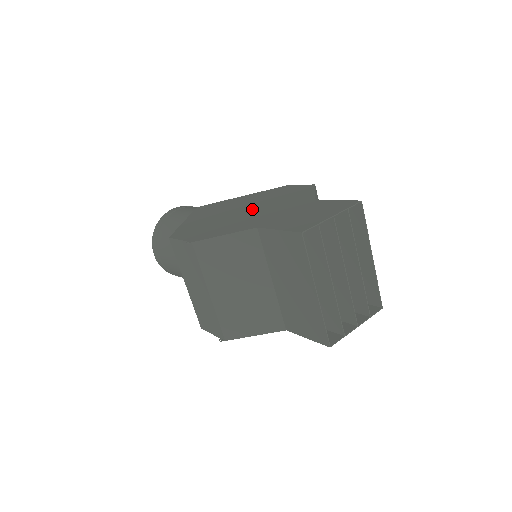
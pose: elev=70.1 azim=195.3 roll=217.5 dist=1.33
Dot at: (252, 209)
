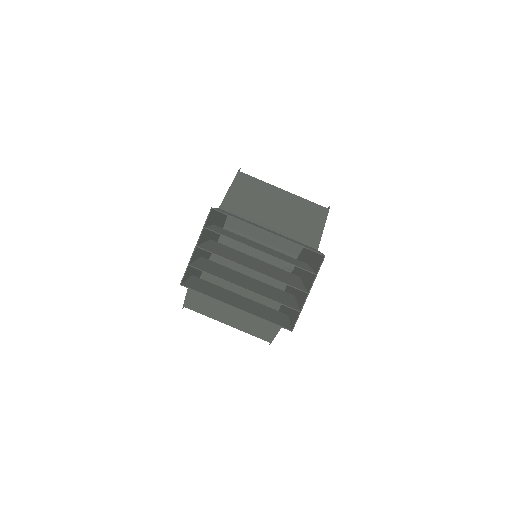
Dot at: occluded
